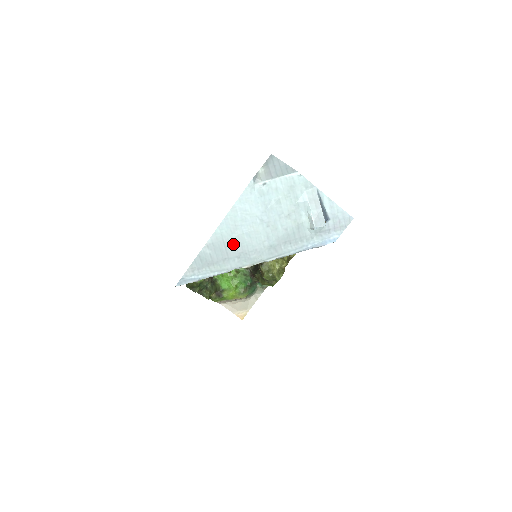
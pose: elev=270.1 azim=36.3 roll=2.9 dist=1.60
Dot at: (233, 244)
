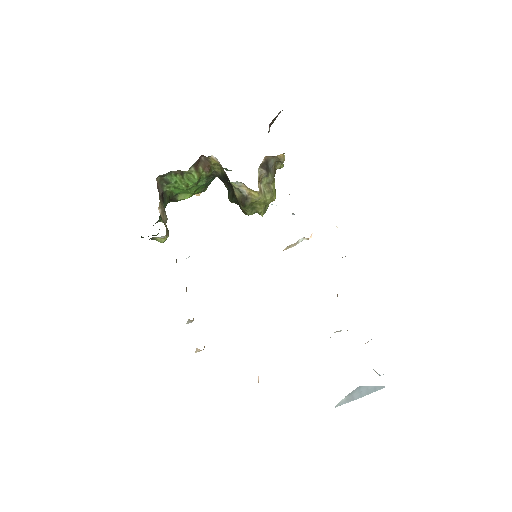
Dot at: occluded
